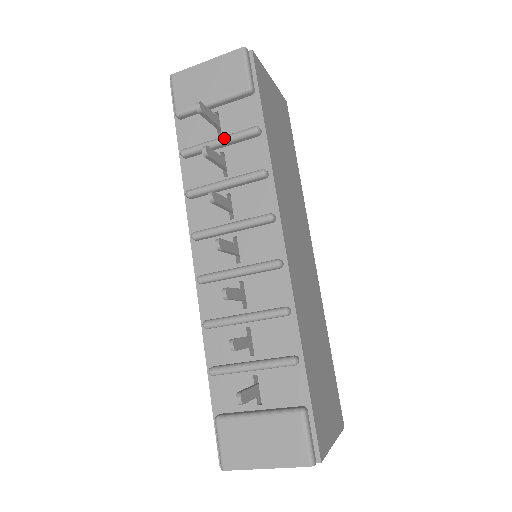
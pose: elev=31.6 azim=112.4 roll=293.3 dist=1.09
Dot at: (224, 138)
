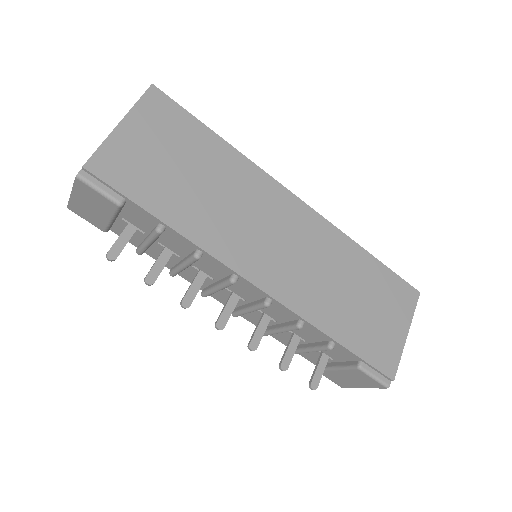
Dot at: (148, 242)
